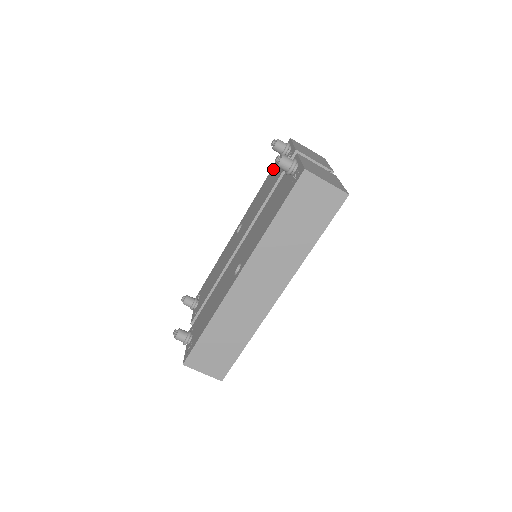
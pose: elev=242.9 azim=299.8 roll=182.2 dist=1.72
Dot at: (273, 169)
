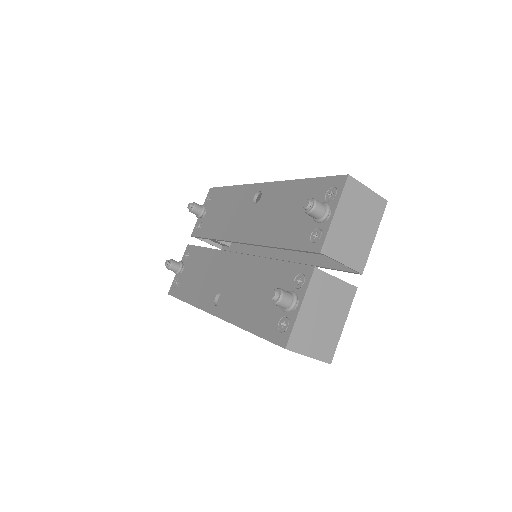
Dot at: (311, 189)
